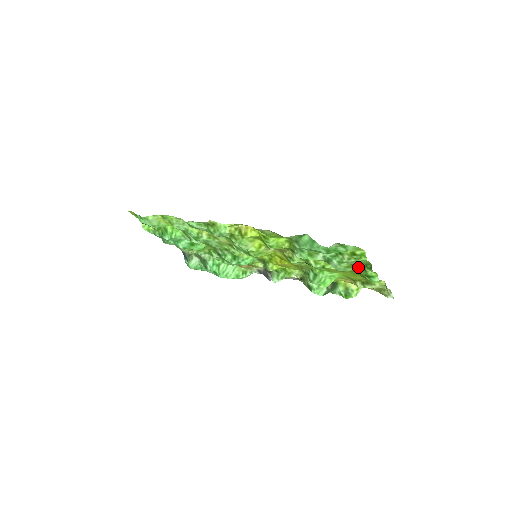
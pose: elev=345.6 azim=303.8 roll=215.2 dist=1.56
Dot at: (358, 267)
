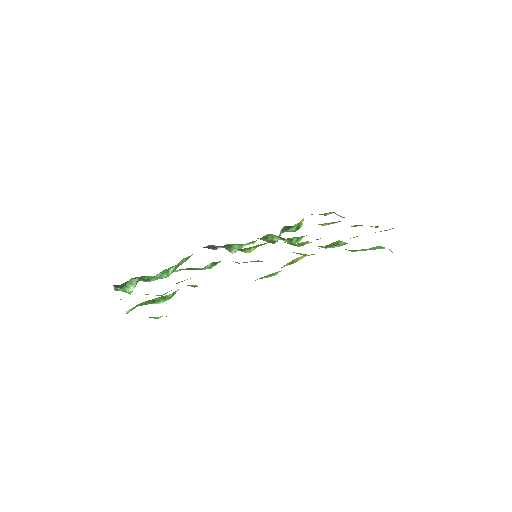
Dot at: (355, 225)
